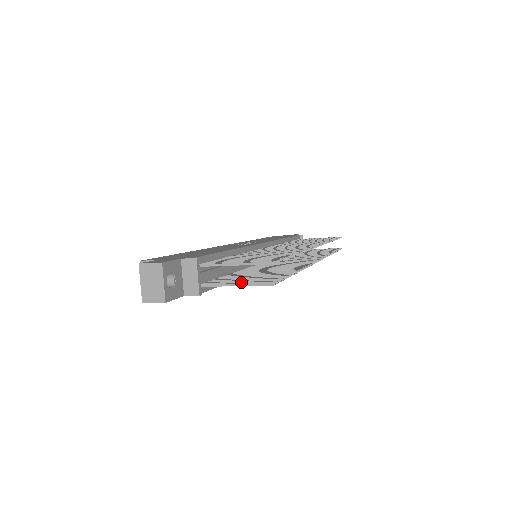
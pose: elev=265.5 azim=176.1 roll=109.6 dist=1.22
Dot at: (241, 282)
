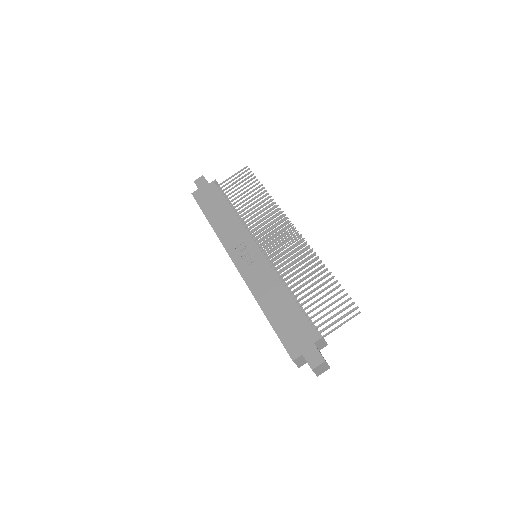
Dot at: occluded
